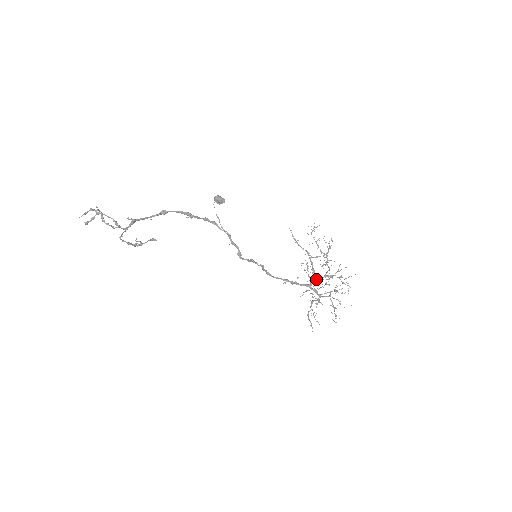
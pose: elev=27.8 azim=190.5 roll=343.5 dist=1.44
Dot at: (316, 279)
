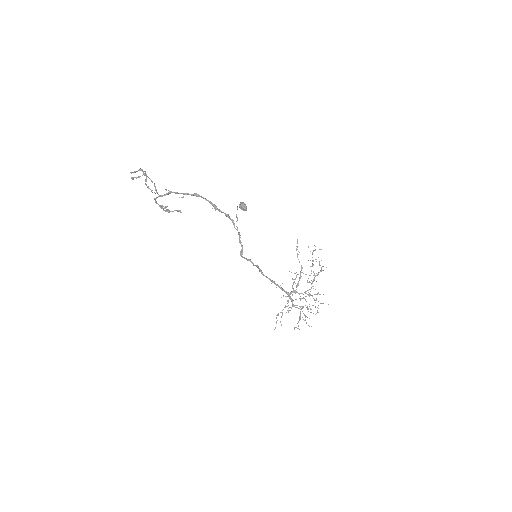
Dot at: (297, 292)
